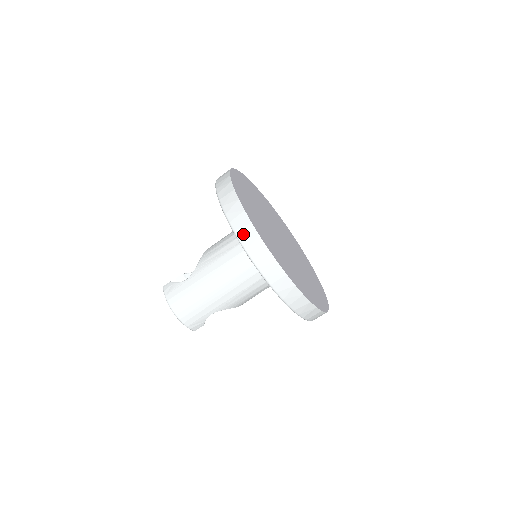
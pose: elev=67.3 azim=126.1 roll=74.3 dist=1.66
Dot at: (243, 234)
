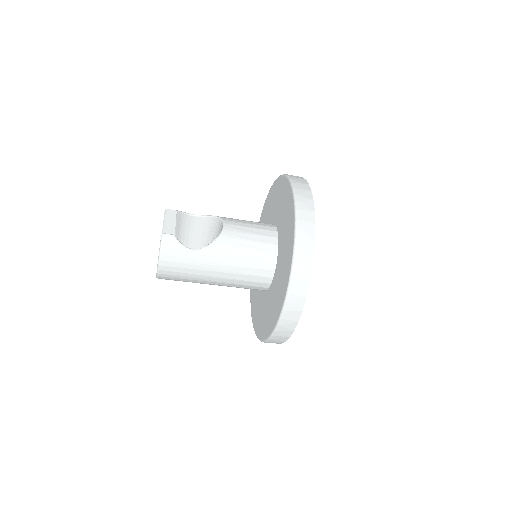
Dot at: (293, 300)
